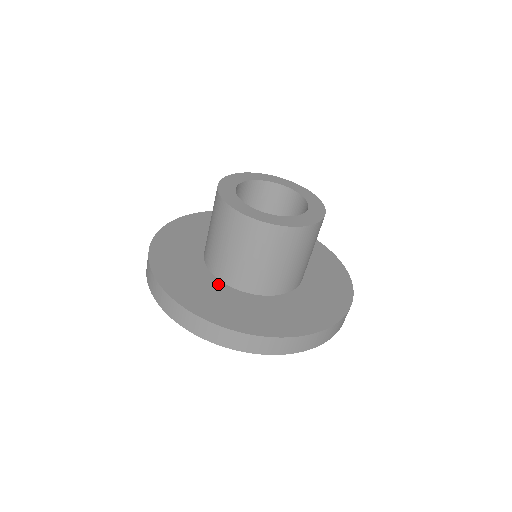
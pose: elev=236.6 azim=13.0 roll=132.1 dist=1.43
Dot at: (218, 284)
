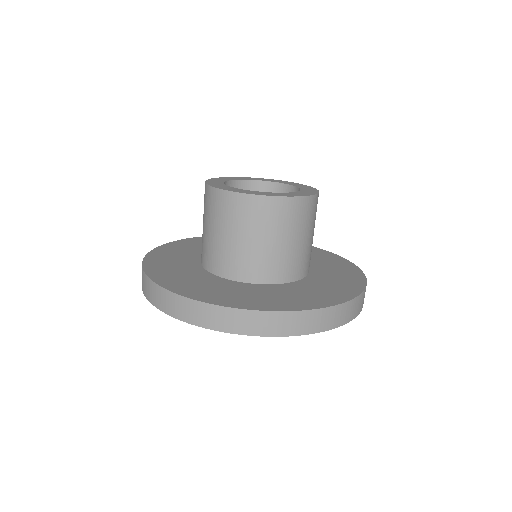
Dot at: (195, 264)
